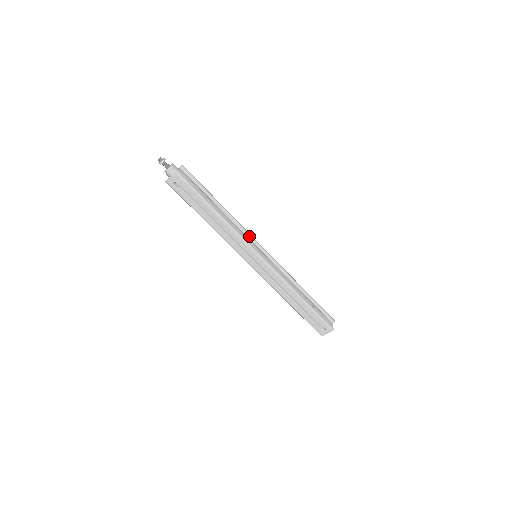
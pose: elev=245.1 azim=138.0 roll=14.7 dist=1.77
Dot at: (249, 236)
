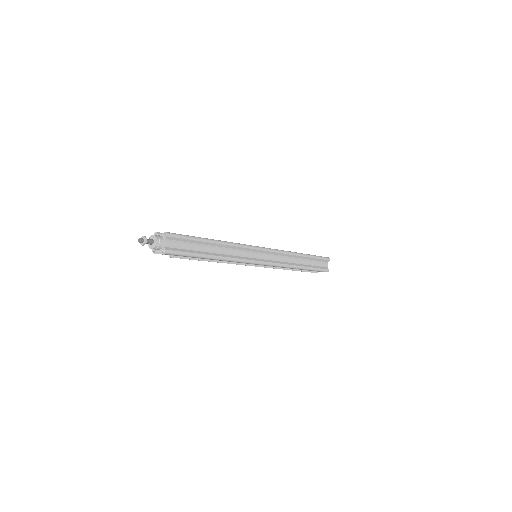
Dot at: (248, 249)
